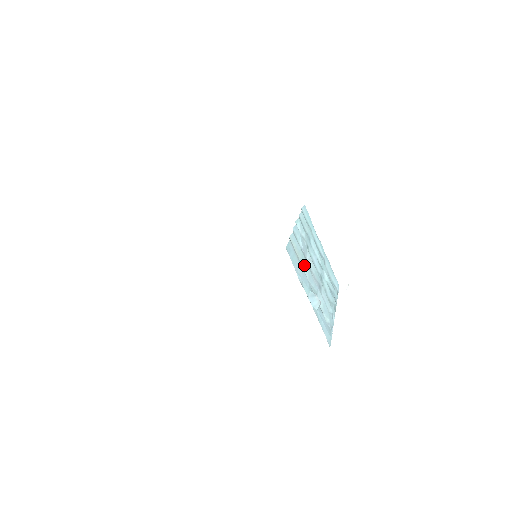
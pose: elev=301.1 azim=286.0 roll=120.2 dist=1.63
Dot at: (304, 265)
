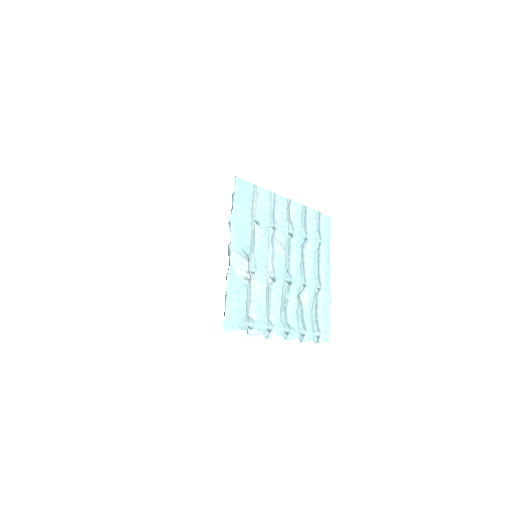
Dot at: (260, 229)
